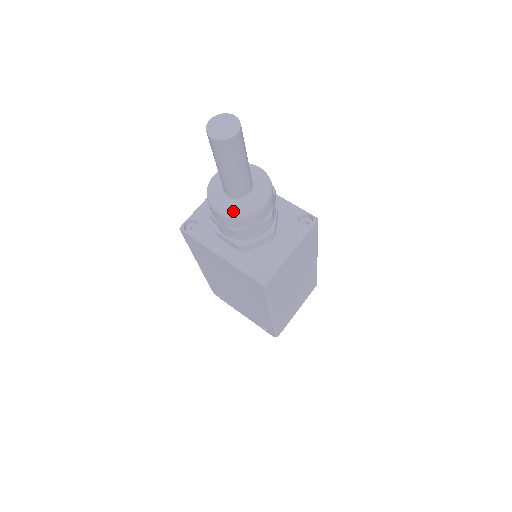
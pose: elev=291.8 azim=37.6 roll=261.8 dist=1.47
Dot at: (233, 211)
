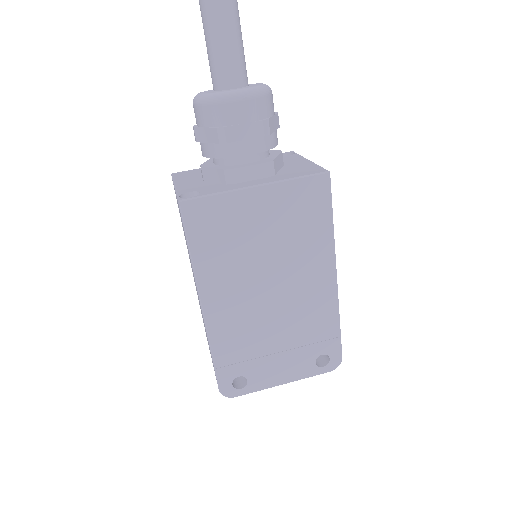
Dot at: (254, 88)
